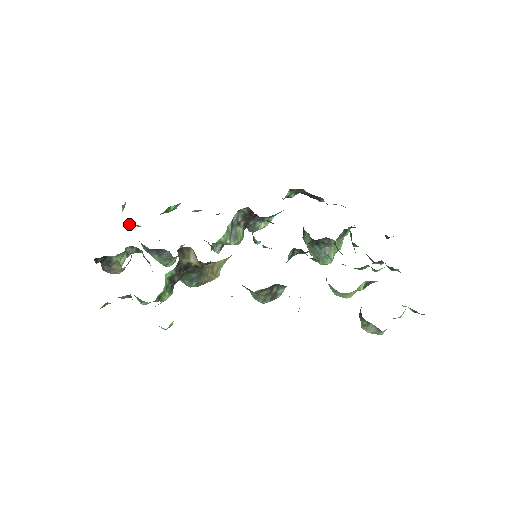
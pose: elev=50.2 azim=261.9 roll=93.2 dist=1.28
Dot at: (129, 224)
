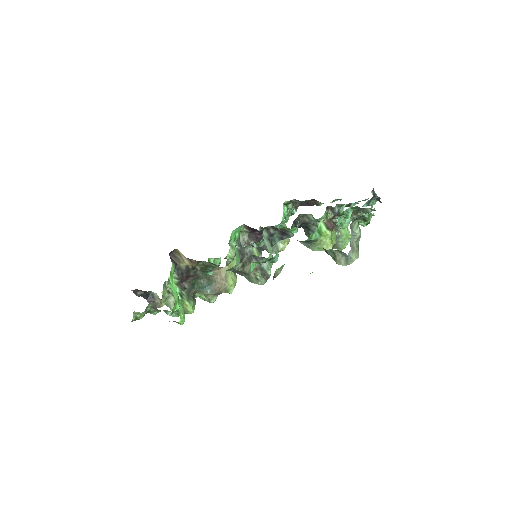
Dot at: occluded
